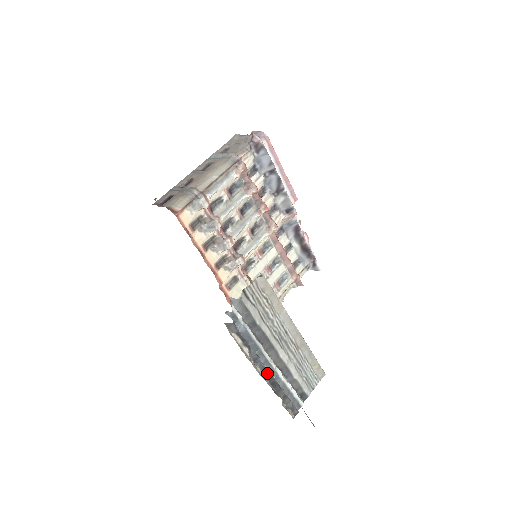
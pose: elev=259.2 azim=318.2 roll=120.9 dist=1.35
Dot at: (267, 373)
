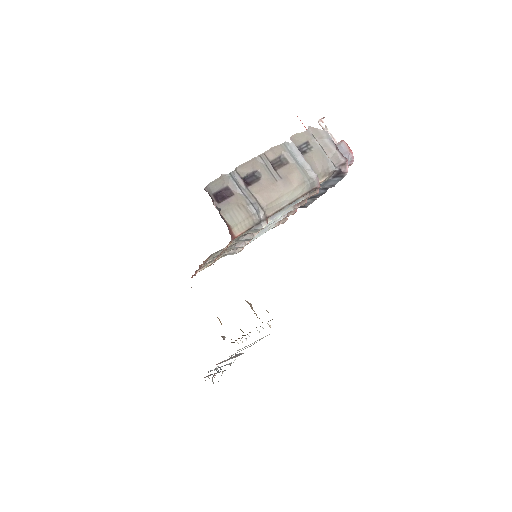
Dot at: occluded
